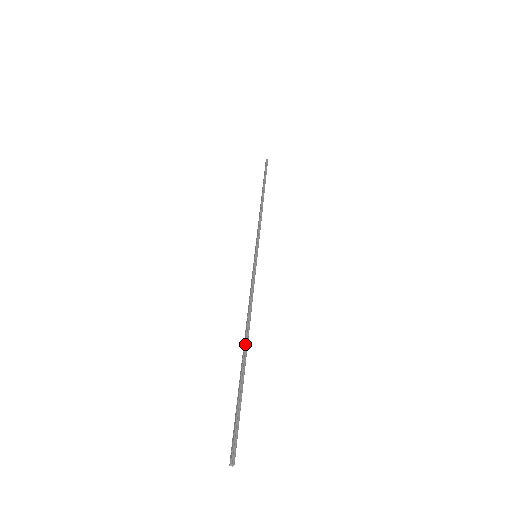
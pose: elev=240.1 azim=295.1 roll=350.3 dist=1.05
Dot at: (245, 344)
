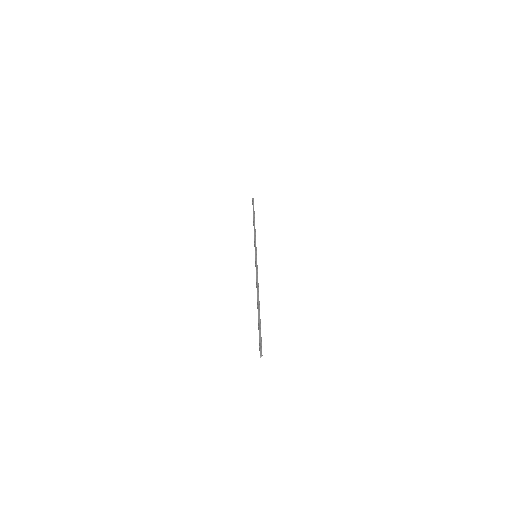
Dot at: (258, 302)
